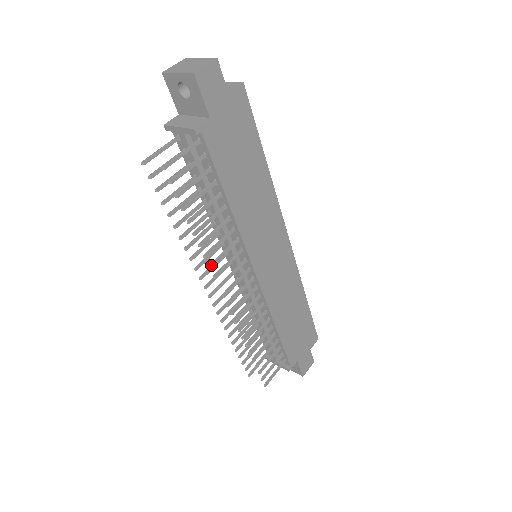
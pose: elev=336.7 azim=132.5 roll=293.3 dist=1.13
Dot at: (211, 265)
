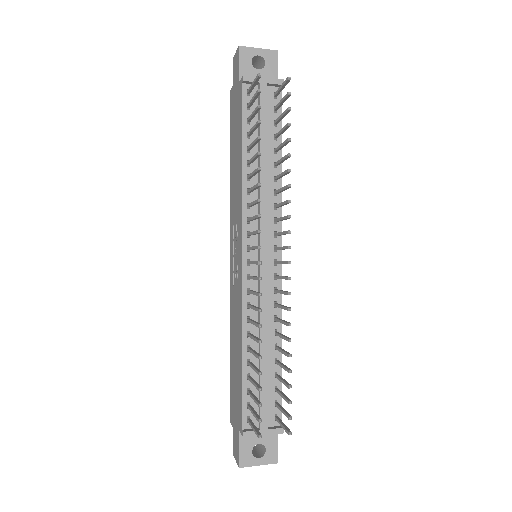
Dot at: (290, 200)
